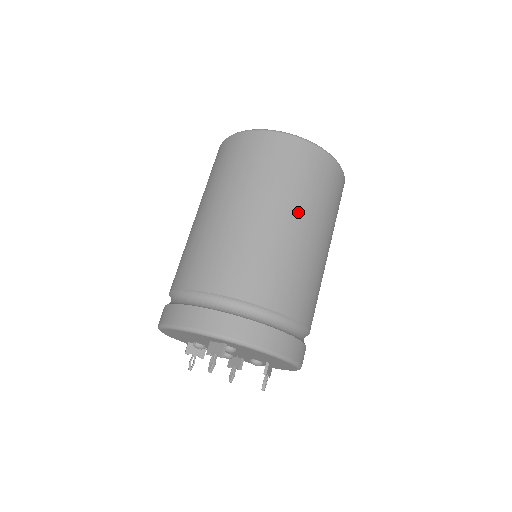
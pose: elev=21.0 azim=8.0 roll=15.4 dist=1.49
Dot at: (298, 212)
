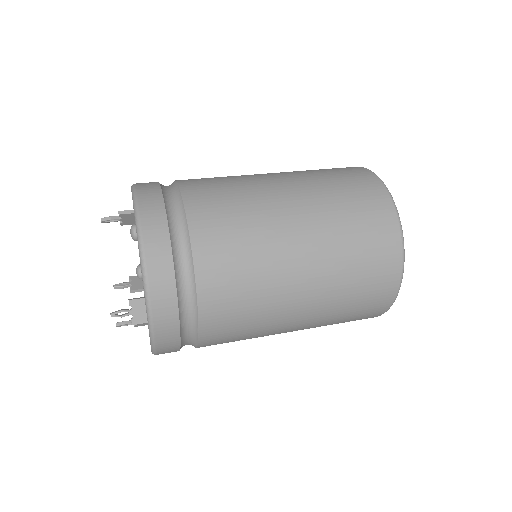
Dot at: (302, 190)
